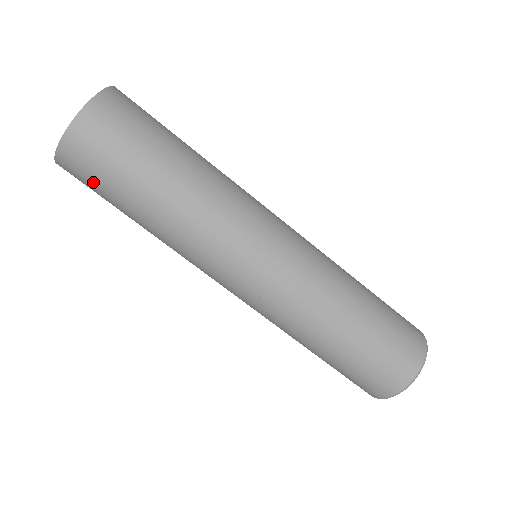
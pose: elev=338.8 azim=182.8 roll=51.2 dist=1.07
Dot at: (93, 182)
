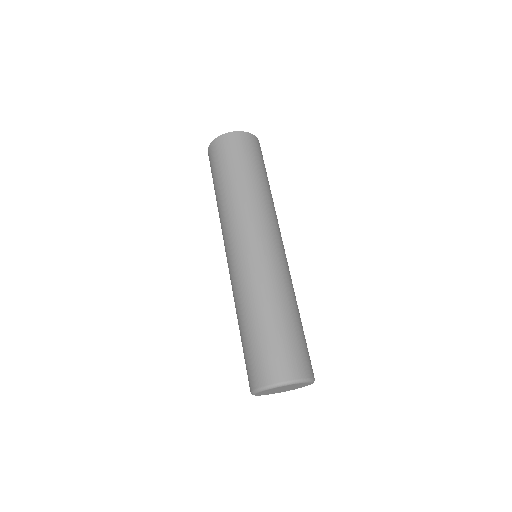
Dot at: (213, 165)
